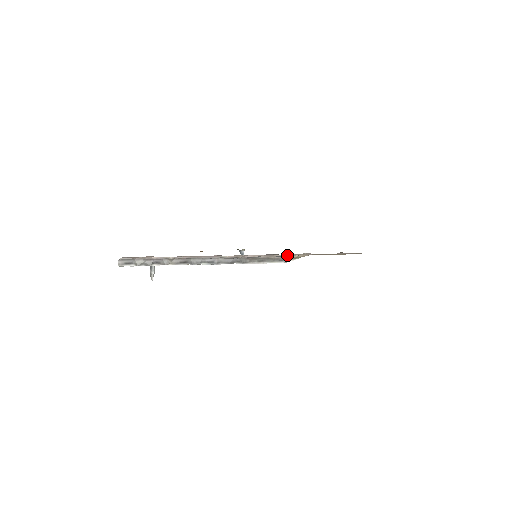
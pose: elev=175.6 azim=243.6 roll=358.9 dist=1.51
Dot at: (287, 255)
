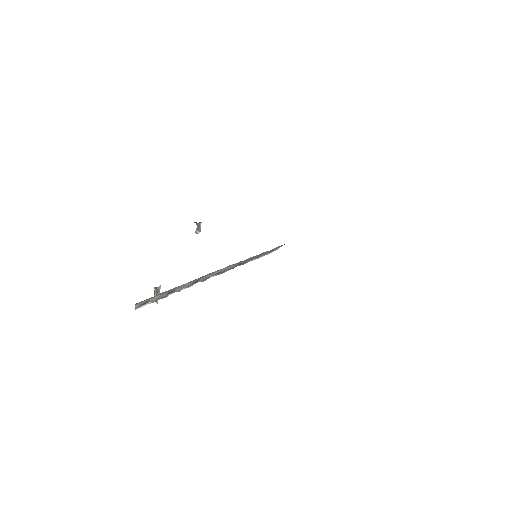
Dot at: (278, 246)
